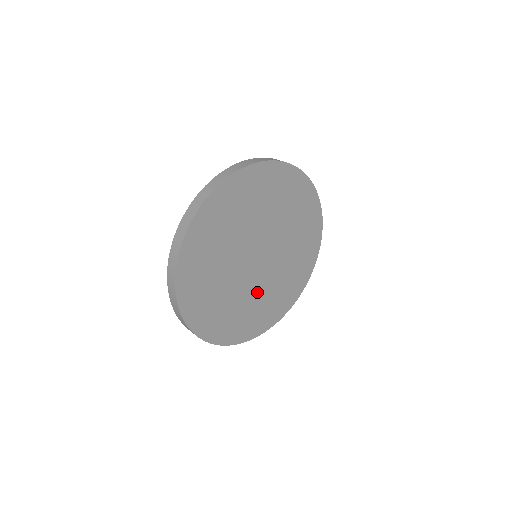
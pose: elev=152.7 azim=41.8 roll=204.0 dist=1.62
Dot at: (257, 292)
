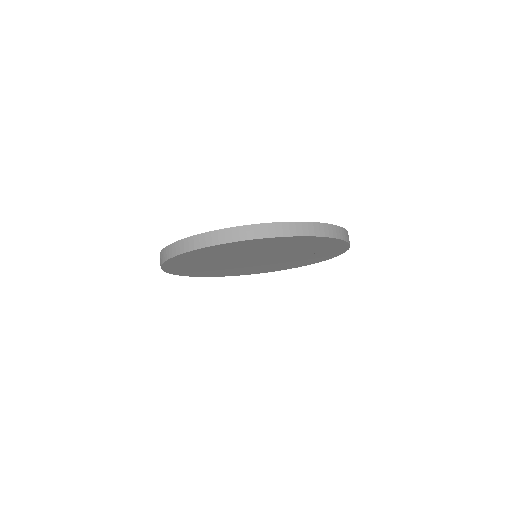
Dot at: (239, 267)
